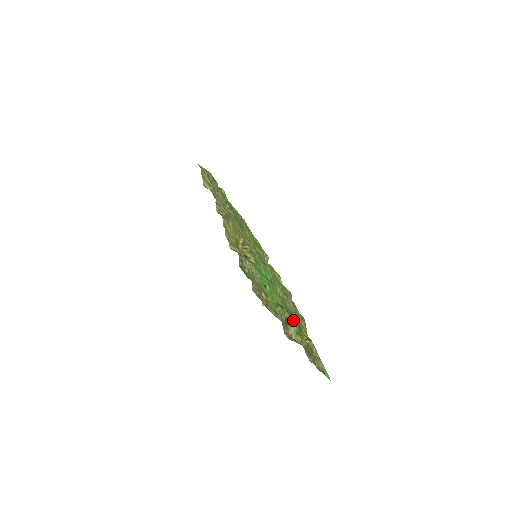
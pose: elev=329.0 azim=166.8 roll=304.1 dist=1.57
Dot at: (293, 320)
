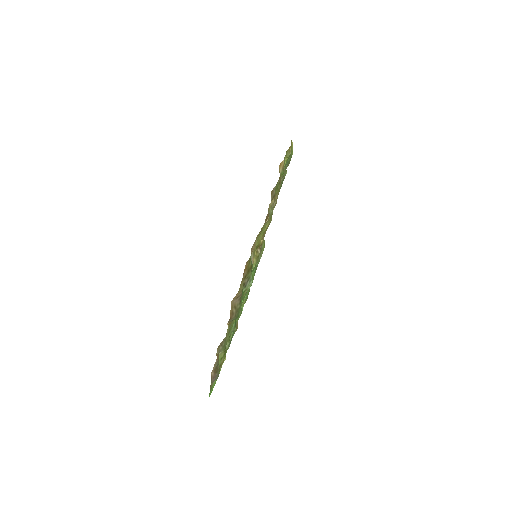
Dot at: occluded
